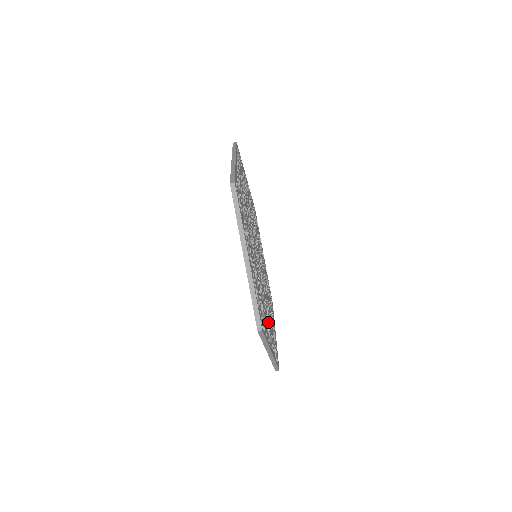
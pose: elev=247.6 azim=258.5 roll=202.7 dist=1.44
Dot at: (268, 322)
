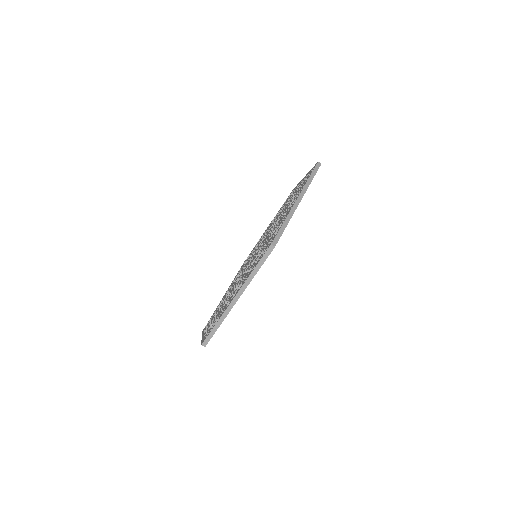
Dot at: occluded
